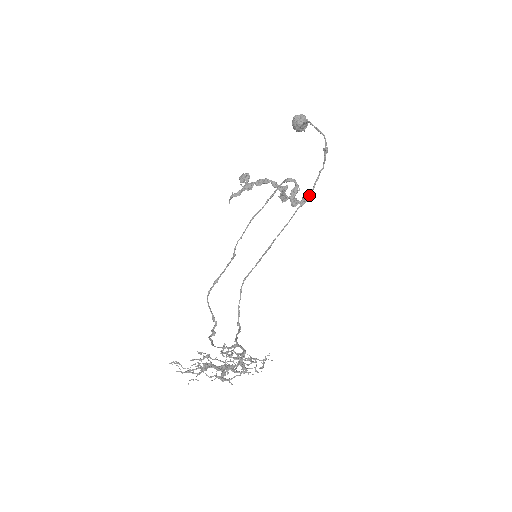
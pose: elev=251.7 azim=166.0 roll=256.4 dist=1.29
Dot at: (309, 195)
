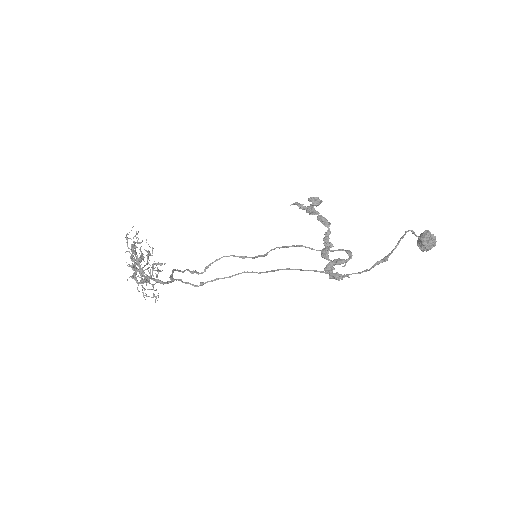
Dot at: (338, 274)
